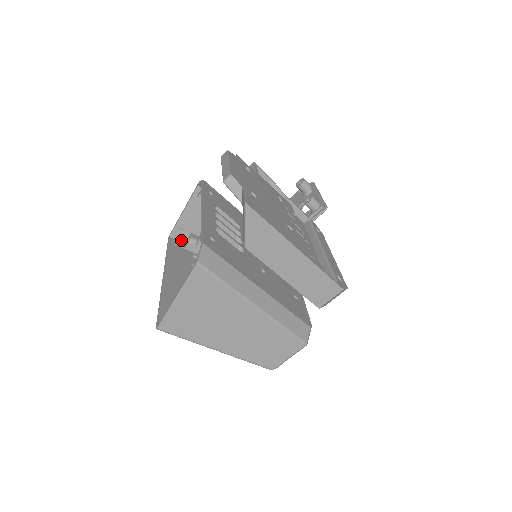
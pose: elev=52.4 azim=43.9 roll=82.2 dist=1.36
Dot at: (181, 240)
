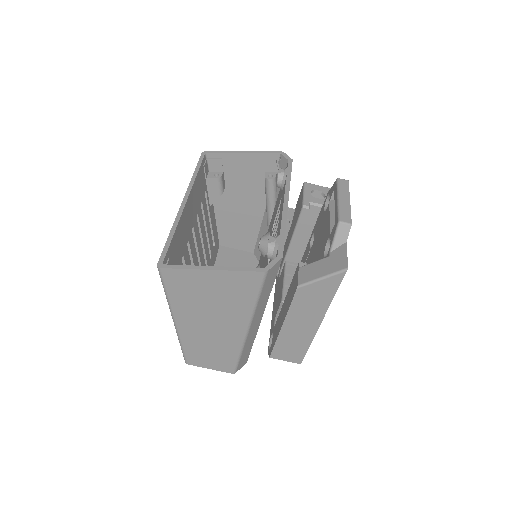
Dot at: (209, 166)
